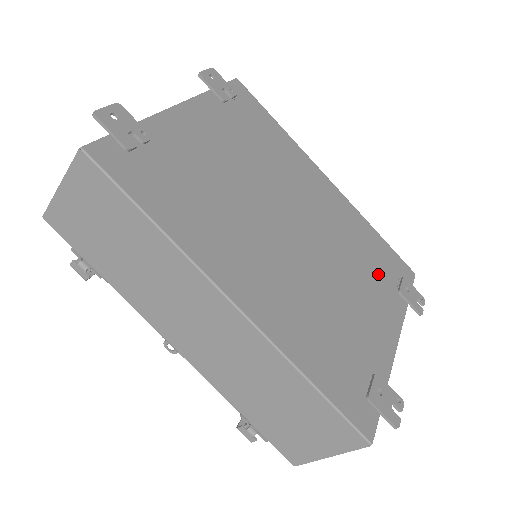
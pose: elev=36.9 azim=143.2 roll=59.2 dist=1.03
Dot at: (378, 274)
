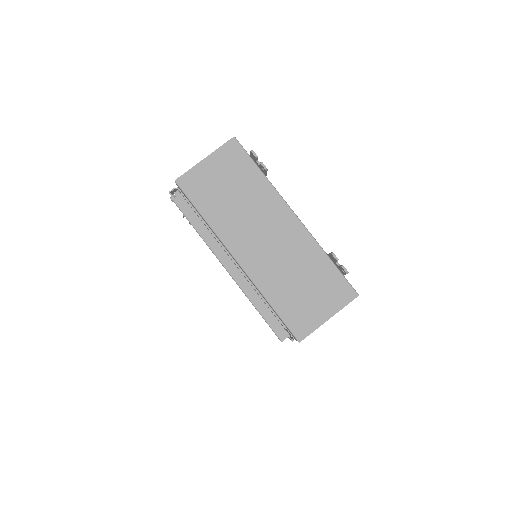
Dot at: occluded
